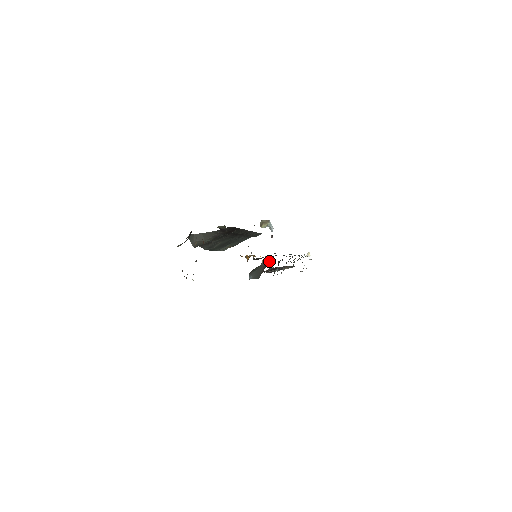
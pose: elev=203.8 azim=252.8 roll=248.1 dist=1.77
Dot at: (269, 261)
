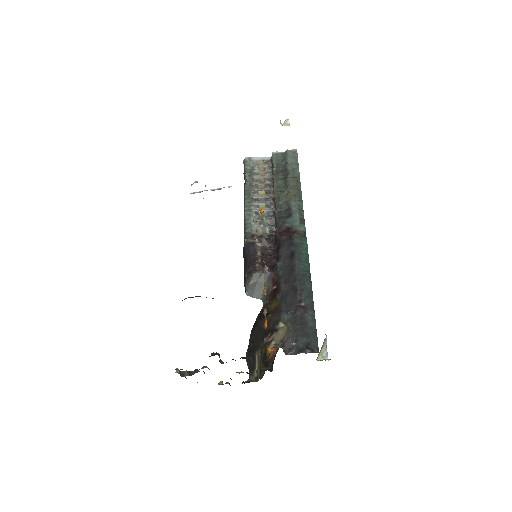
Dot at: (278, 276)
